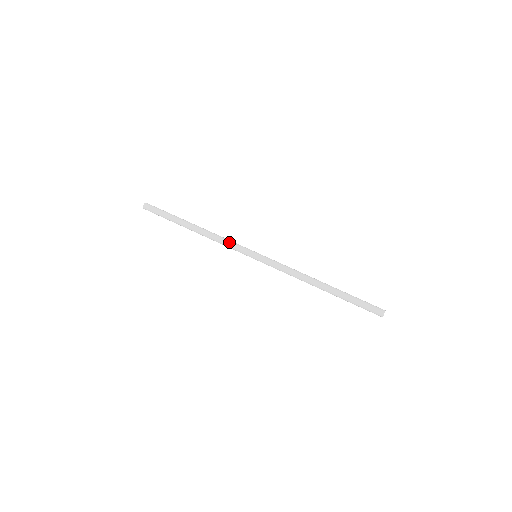
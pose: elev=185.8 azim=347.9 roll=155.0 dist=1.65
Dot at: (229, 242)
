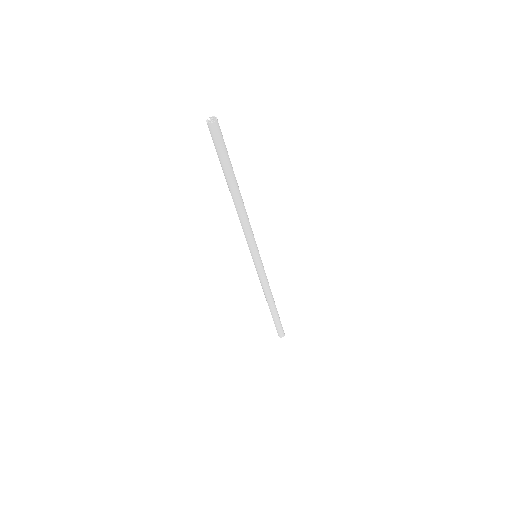
Dot at: (252, 232)
